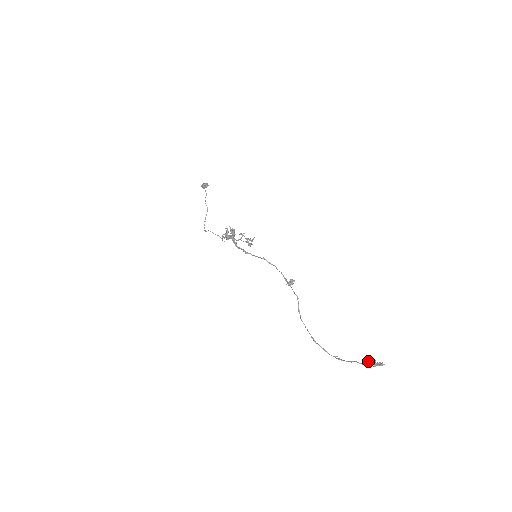
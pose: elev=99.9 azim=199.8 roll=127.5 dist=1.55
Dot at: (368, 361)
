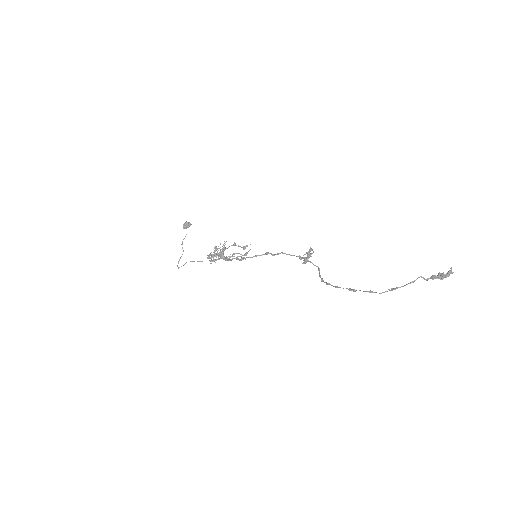
Dot at: occluded
